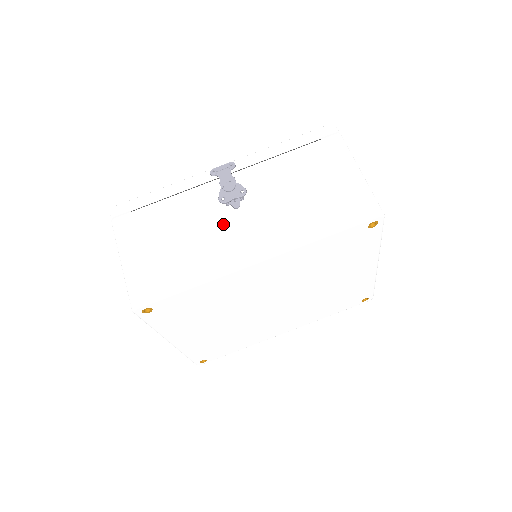
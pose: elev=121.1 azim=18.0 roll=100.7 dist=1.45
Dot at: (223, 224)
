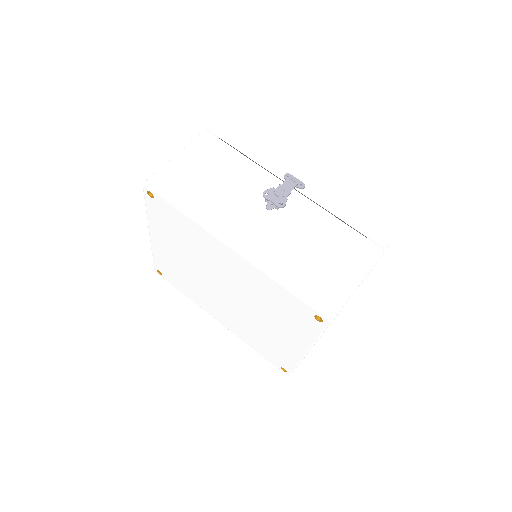
Dot at: (248, 206)
